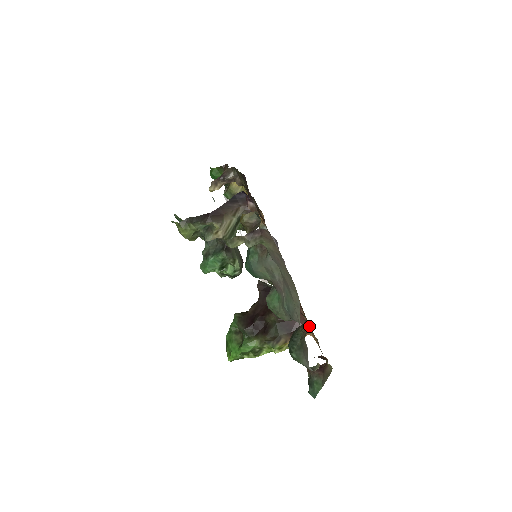
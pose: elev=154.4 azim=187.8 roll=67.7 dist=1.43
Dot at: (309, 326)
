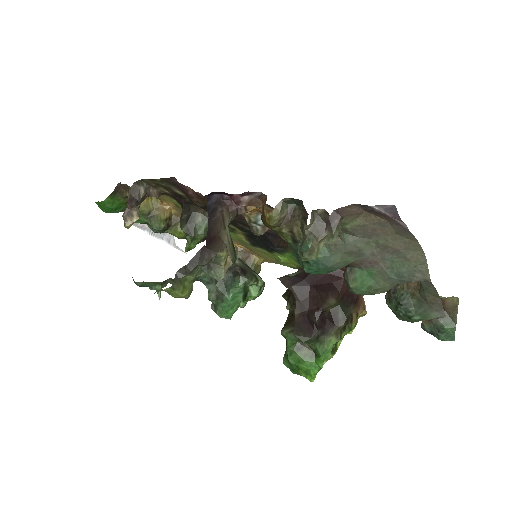
Dot at: occluded
